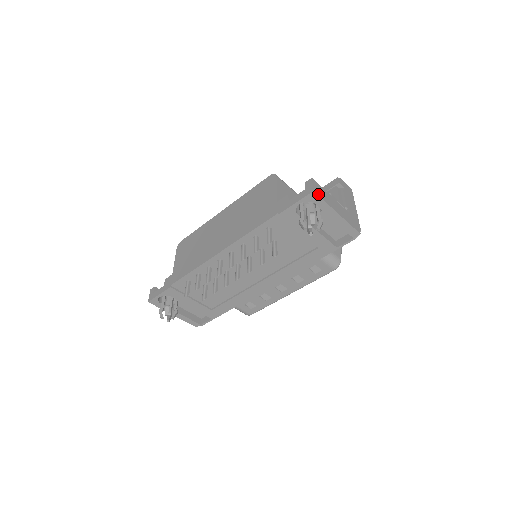
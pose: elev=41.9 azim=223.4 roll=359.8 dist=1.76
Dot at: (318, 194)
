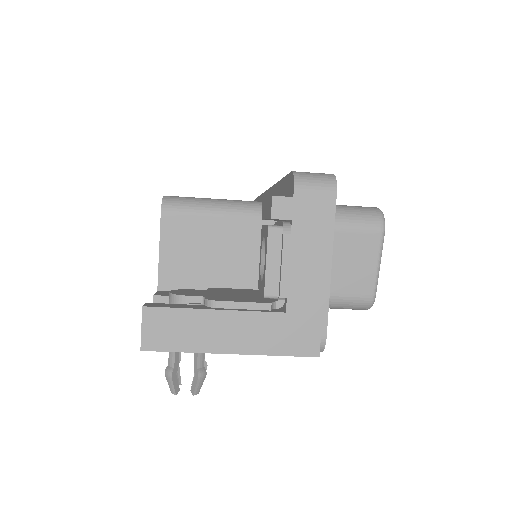
Dot at: (158, 347)
